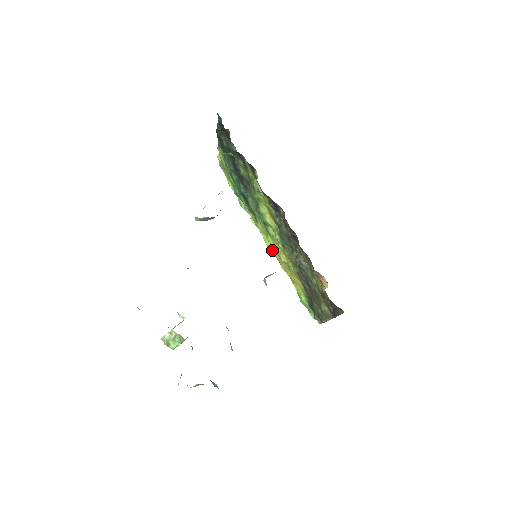
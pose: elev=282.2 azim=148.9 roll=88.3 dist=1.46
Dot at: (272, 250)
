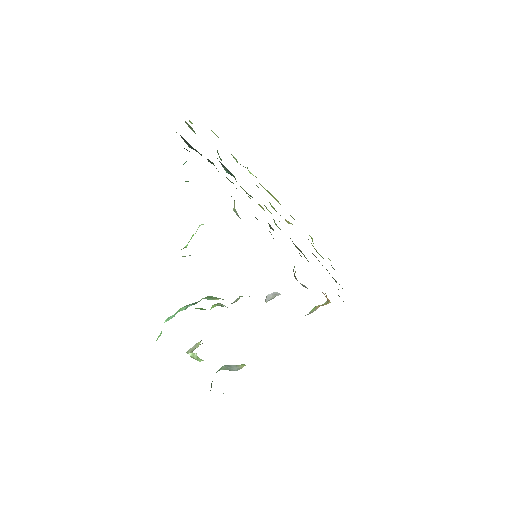
Dot at: (278, 202)
